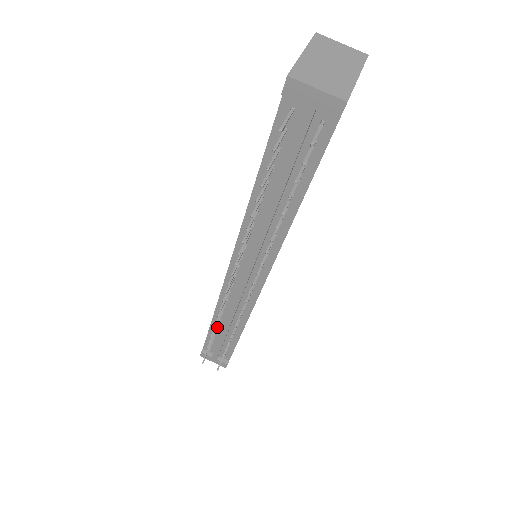
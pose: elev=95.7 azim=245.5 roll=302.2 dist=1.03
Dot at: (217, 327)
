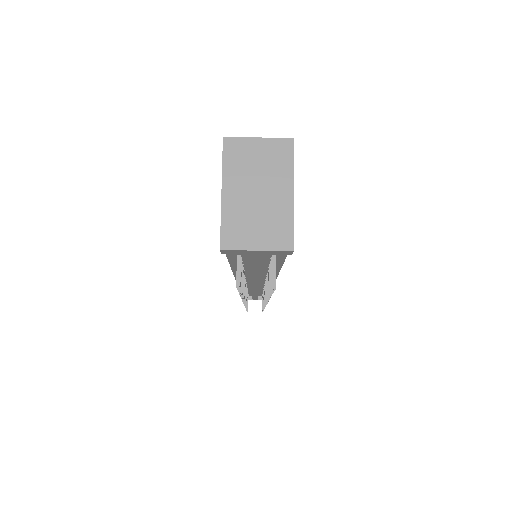
Dot at: occluded
